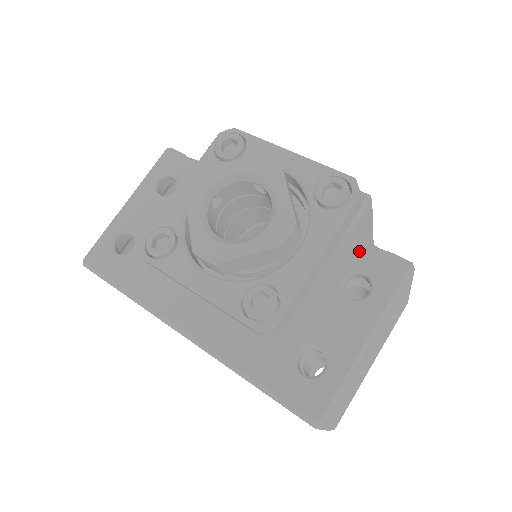
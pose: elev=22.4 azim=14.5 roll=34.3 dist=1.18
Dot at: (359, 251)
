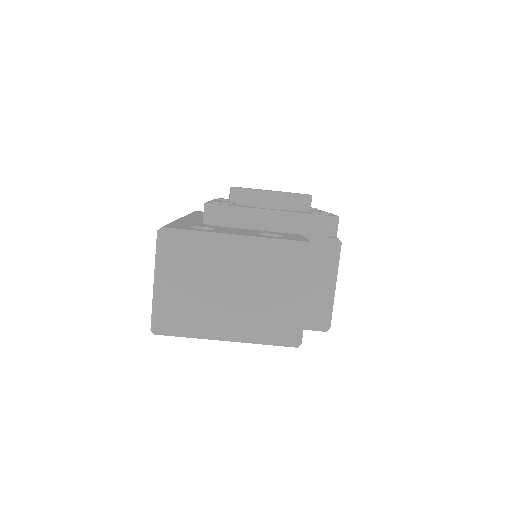
Dot at: (297, 236)
